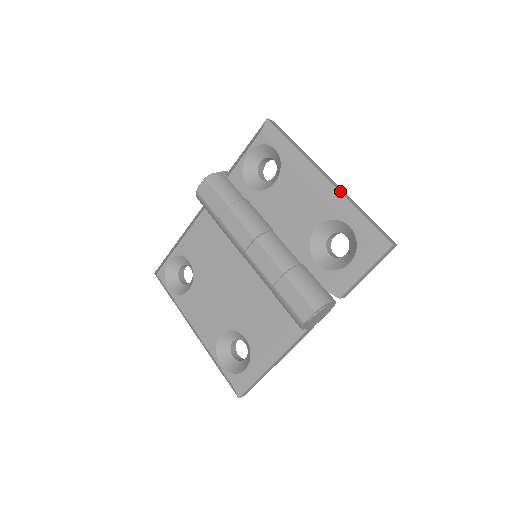
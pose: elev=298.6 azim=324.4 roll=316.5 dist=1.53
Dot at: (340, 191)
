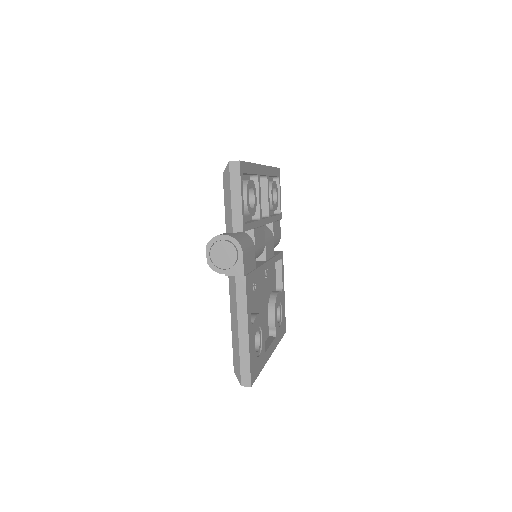
Dot at: occluded
